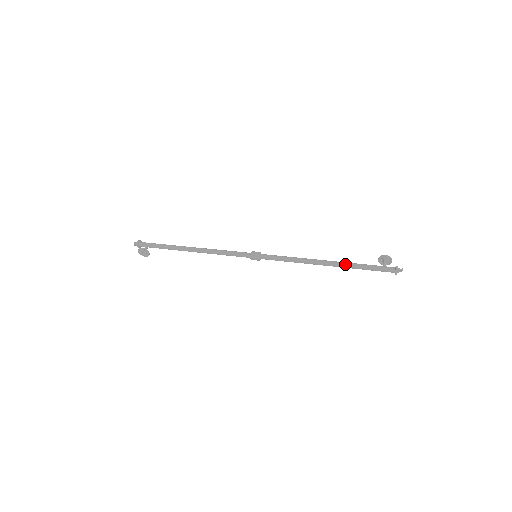
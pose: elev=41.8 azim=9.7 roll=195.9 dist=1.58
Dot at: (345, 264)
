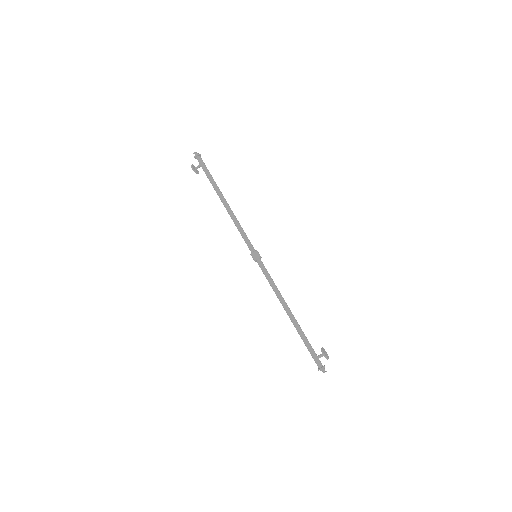
Dot at: (297, 329)
